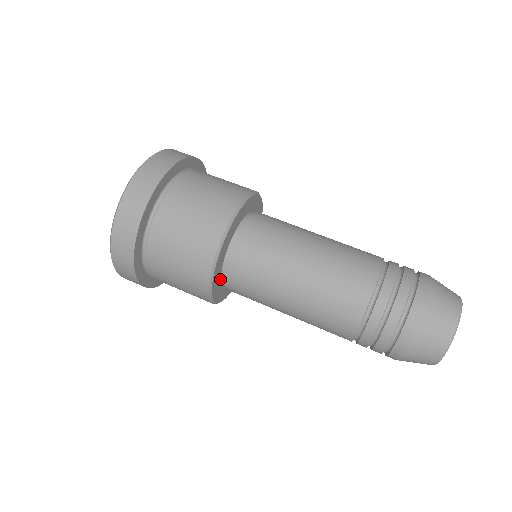
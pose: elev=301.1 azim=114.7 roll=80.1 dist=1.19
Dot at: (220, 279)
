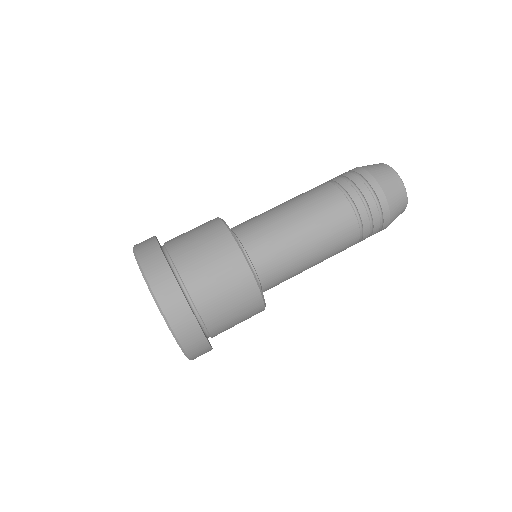
Dot at: occluded
